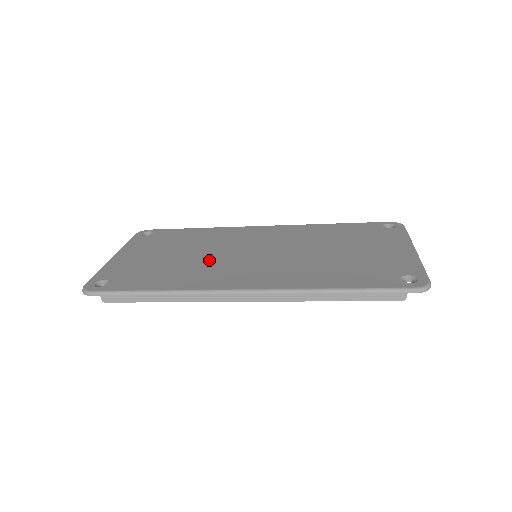
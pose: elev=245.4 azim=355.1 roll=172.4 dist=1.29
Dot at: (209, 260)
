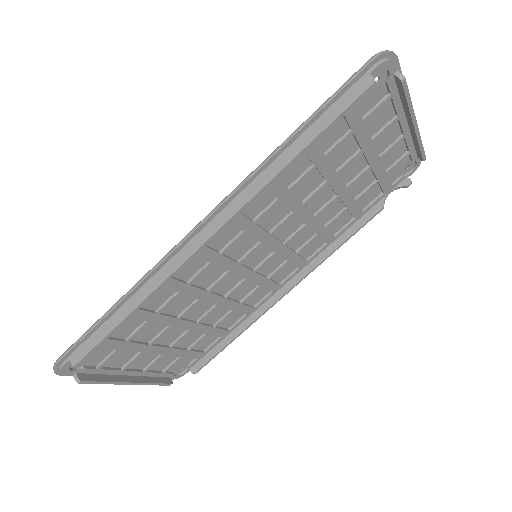
Dot at: occluded
